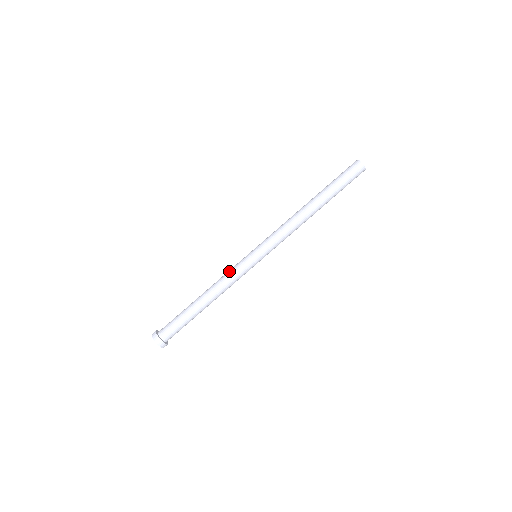
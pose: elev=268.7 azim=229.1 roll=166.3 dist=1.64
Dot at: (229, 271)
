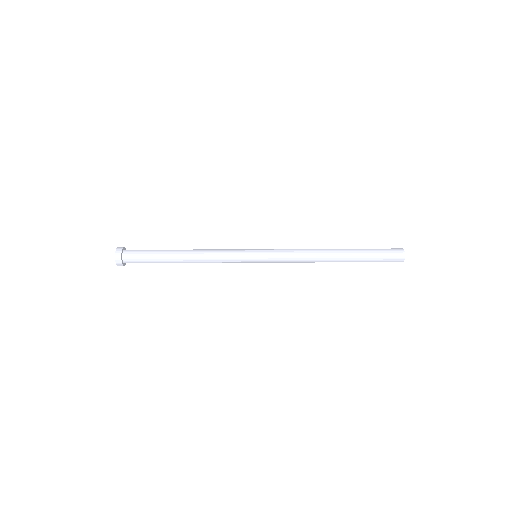
Dot at: (224, 257)
